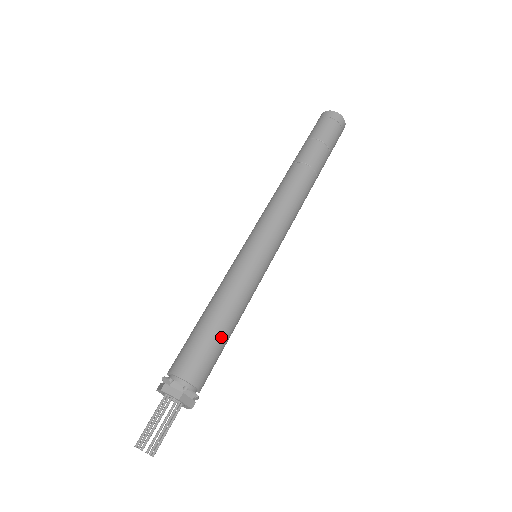
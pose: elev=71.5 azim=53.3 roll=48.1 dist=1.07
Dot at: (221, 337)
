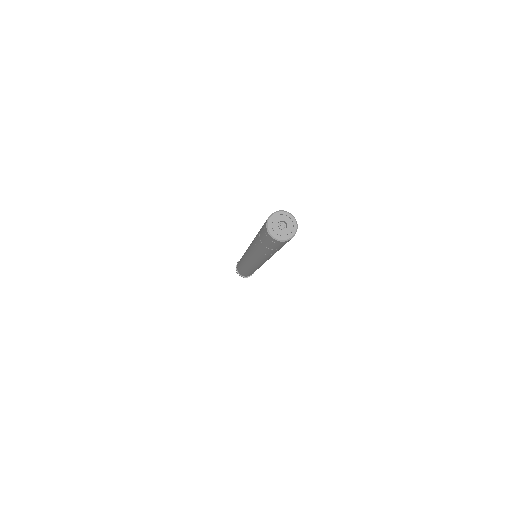
Dot at: occluded
